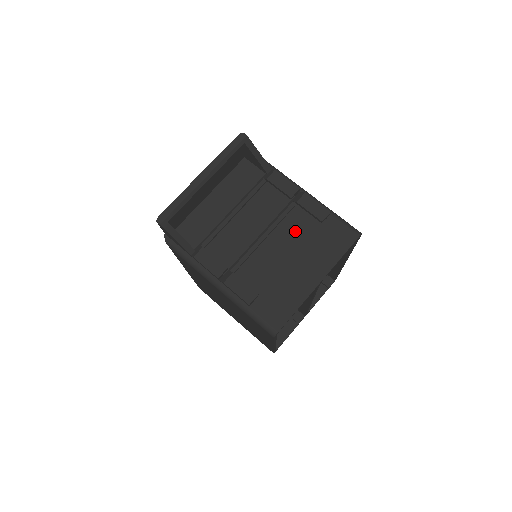
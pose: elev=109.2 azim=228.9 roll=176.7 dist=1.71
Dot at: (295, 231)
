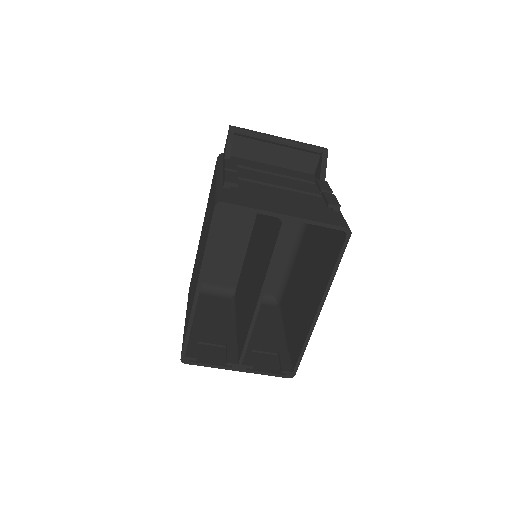
Dot at: (304, 199)
